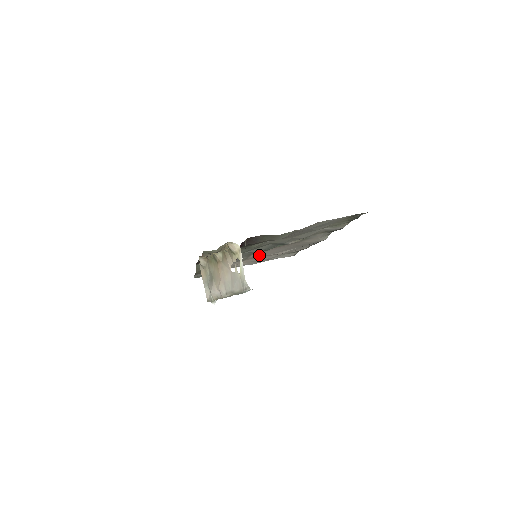
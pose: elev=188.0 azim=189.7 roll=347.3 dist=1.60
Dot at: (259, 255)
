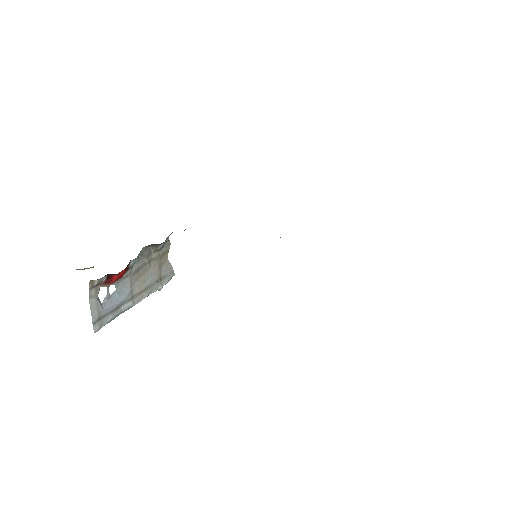
Dot at: occluded
